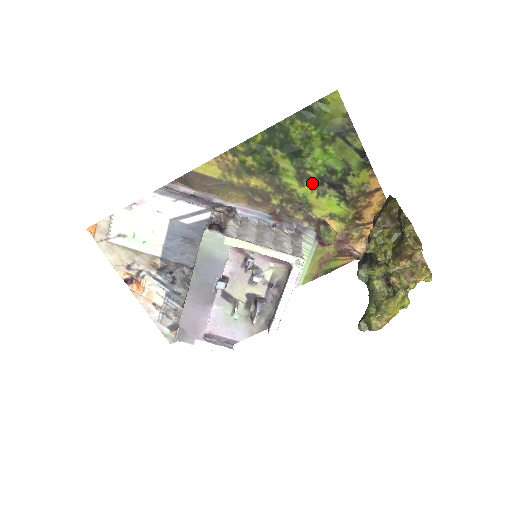
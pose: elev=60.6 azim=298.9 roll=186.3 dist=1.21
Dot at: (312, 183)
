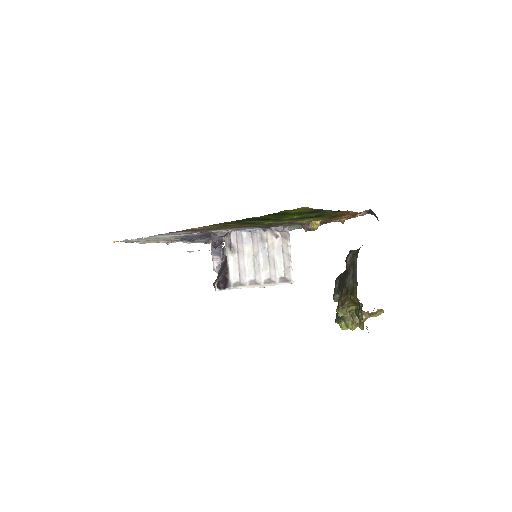
Dot at: (291, 220)
